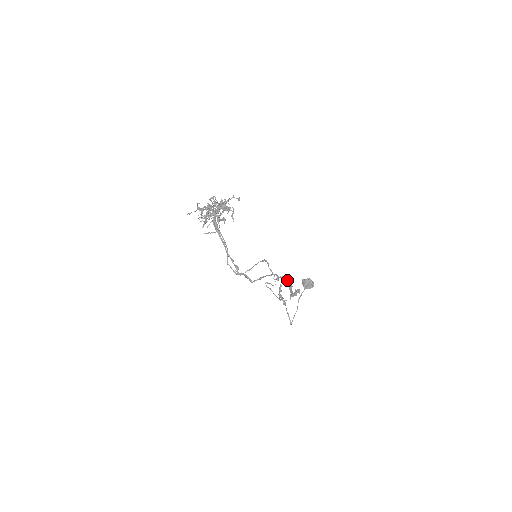
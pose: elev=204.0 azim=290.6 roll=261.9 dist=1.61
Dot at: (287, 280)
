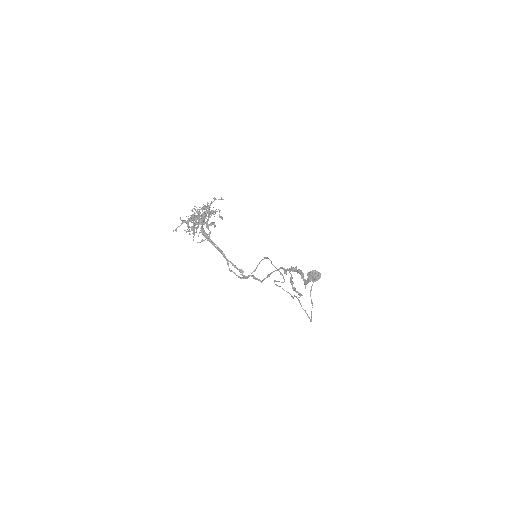
Dot at: (296, 270)
